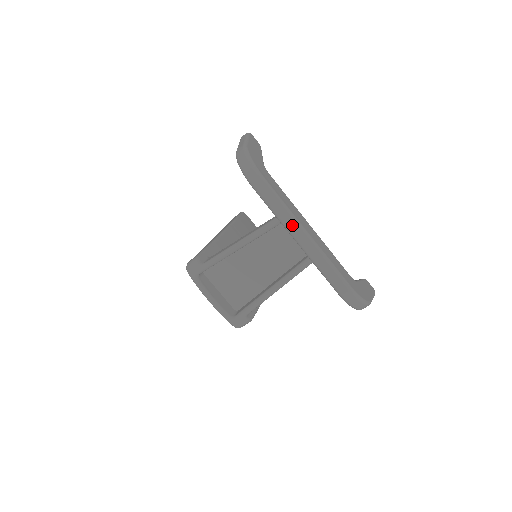
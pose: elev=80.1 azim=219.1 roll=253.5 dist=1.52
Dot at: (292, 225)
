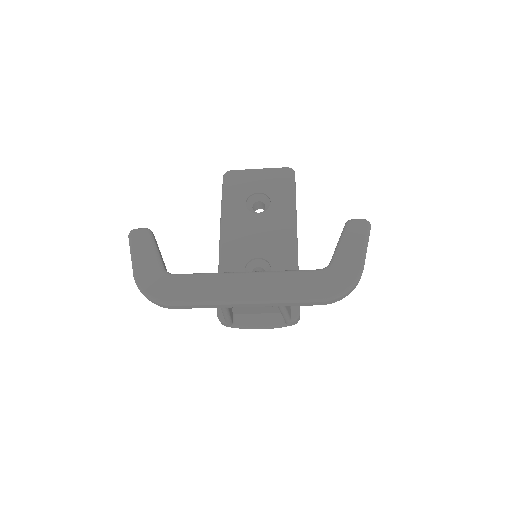
Dot at: (228, 306)
